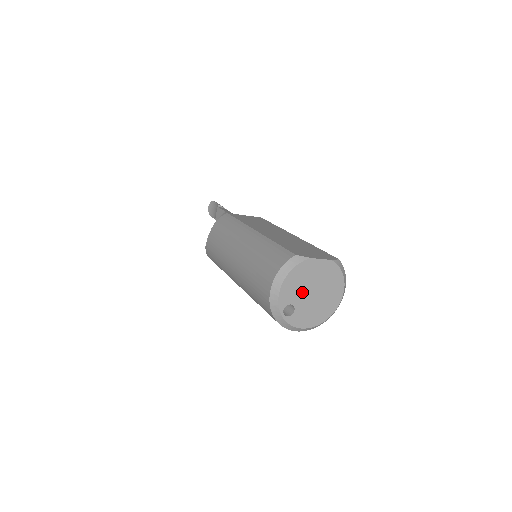
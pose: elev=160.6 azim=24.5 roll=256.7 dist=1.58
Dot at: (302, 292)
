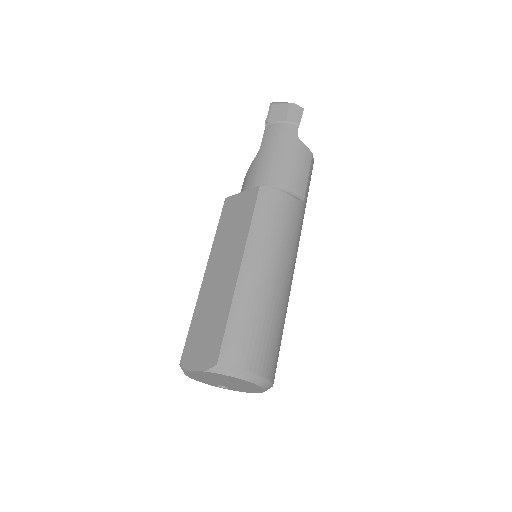
Dot at: (215, 381)
